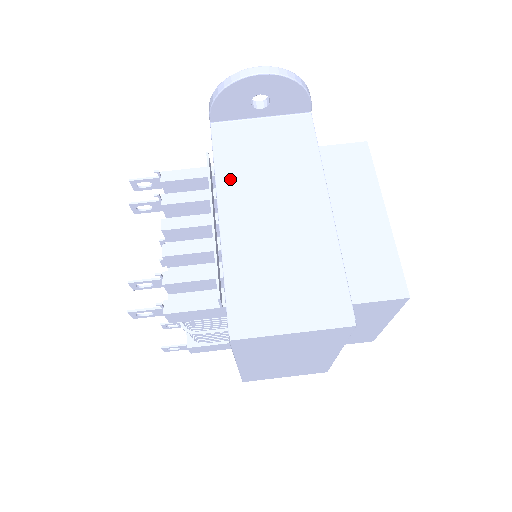
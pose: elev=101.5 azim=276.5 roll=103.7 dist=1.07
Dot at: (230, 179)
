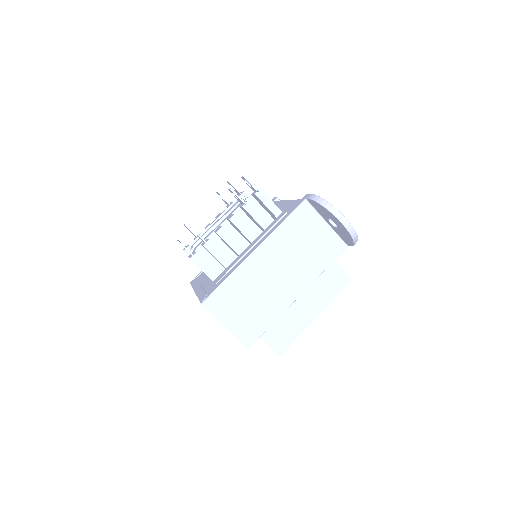
Dot at: (280, 238)
